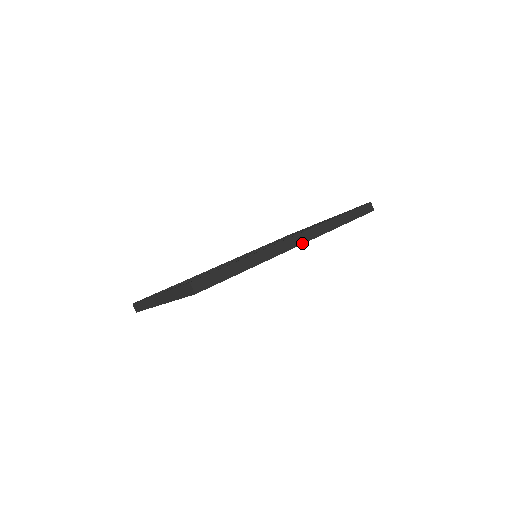
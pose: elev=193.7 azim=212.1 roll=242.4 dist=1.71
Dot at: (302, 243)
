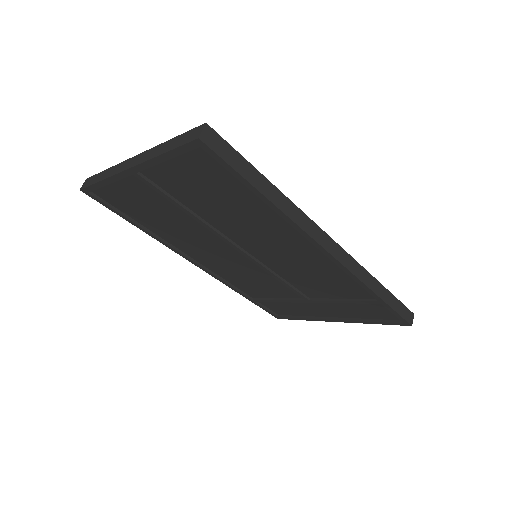
Dot at: (334, 256)
